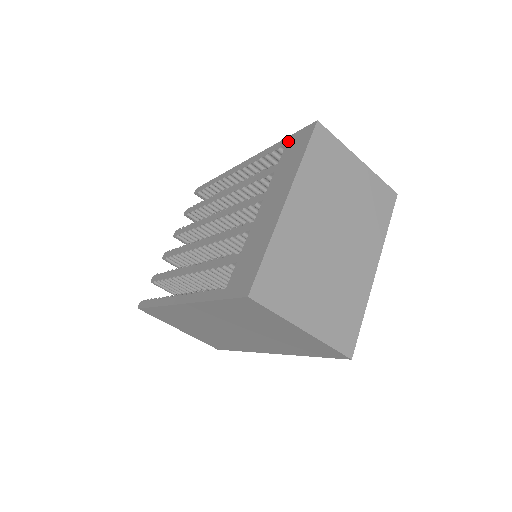
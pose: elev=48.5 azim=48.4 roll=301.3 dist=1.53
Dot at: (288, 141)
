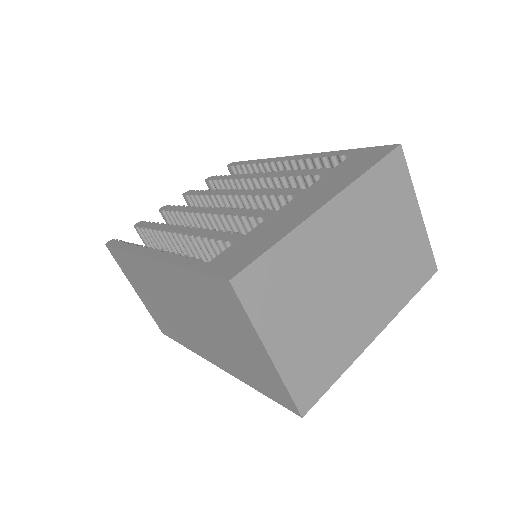
Dot at: (356, 152)
